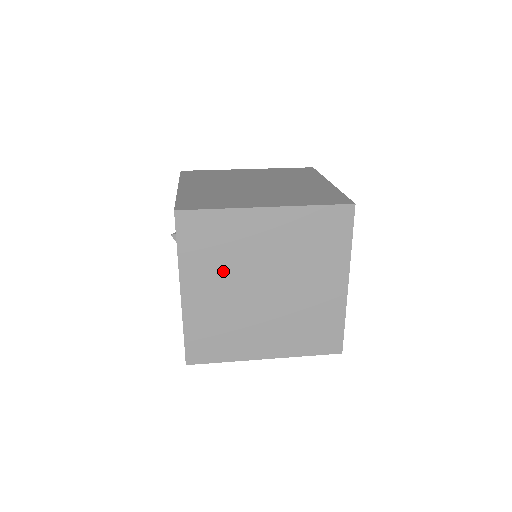
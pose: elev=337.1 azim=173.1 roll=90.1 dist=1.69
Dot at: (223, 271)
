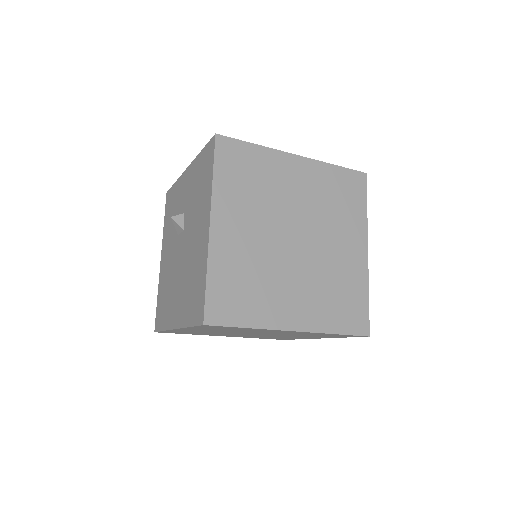
Dot at: (255, 209)
